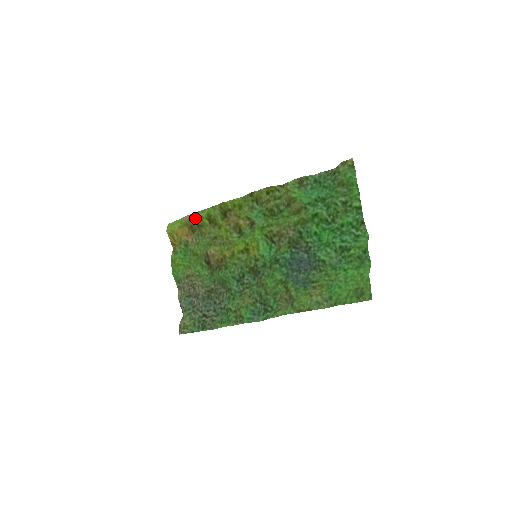
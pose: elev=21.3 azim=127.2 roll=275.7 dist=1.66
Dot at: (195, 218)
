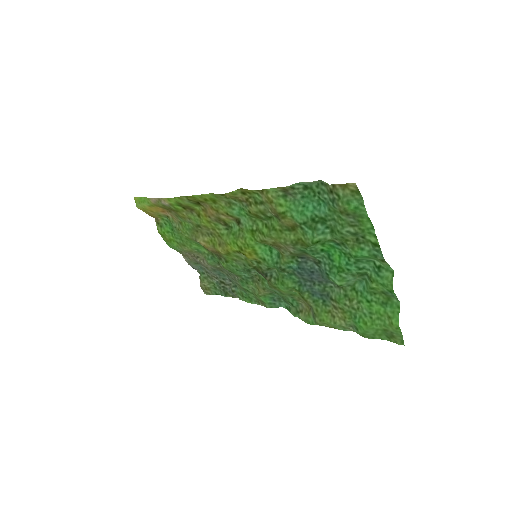
Dot at: (163, 204)
